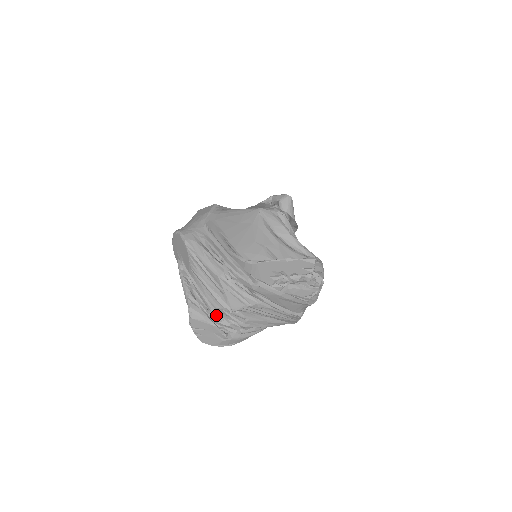
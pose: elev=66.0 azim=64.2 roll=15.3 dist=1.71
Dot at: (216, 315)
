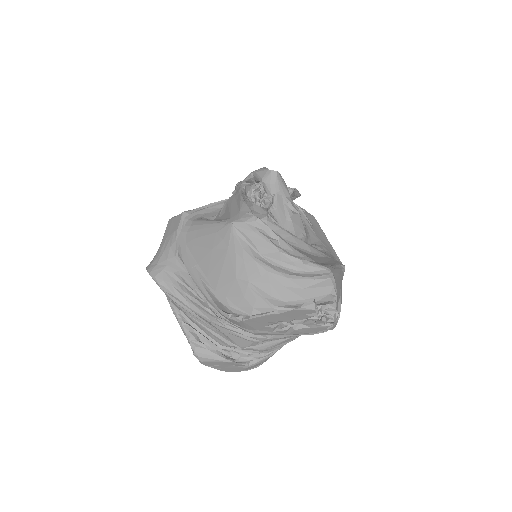
Dot at: occluded
